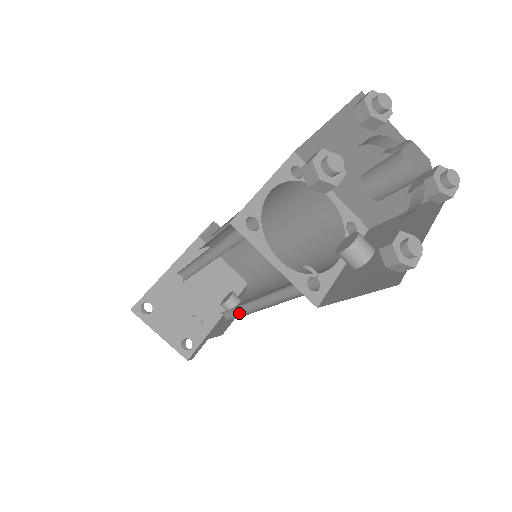
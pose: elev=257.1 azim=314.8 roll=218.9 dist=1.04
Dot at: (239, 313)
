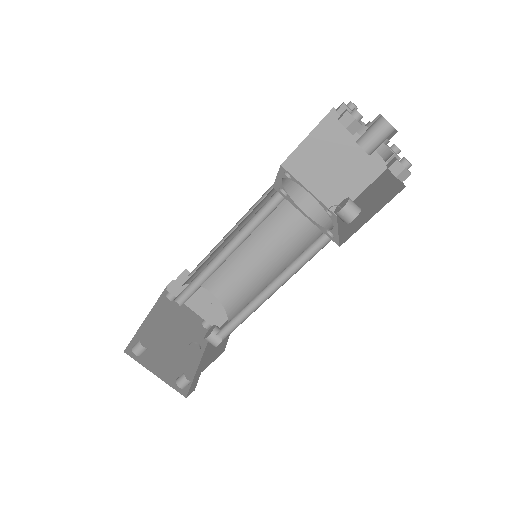
Dot at: (241, 320)
